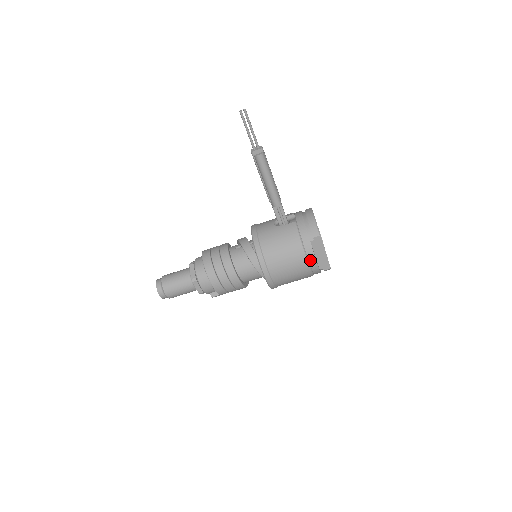
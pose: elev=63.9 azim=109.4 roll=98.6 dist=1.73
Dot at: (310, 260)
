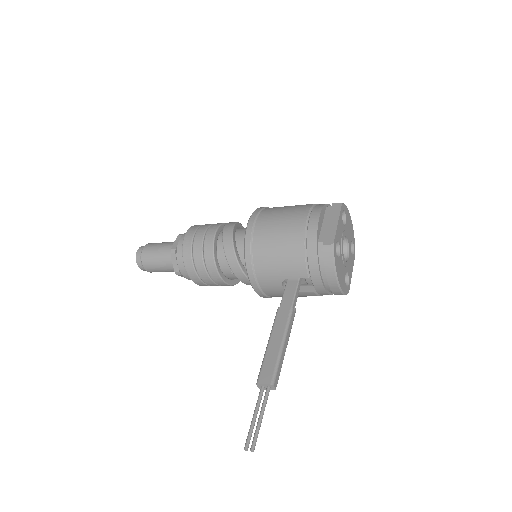
Dot at: occluded
